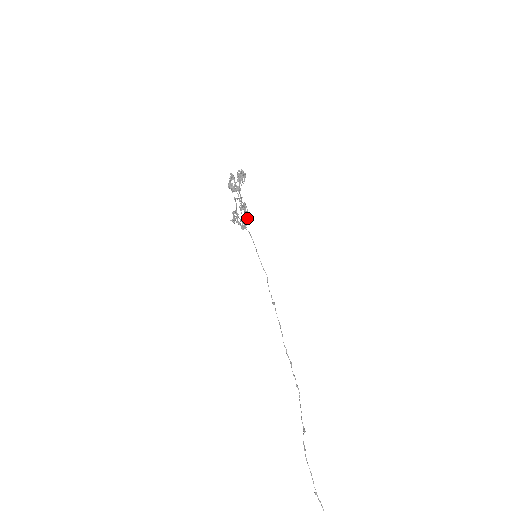
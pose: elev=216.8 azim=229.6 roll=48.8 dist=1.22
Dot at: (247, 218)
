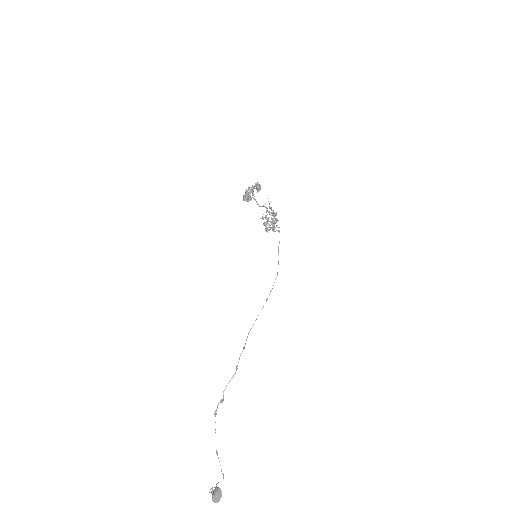
Dot at: (273, 223)
